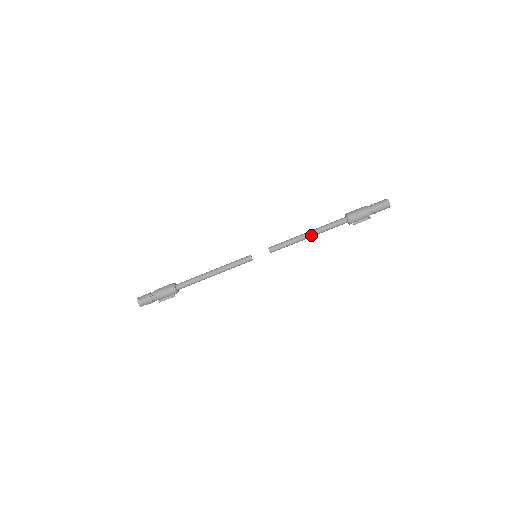
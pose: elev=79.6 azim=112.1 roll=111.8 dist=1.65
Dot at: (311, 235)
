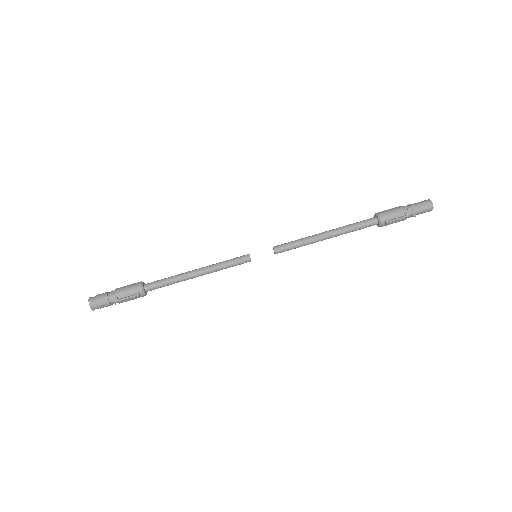
Dot at: (329, 233)
